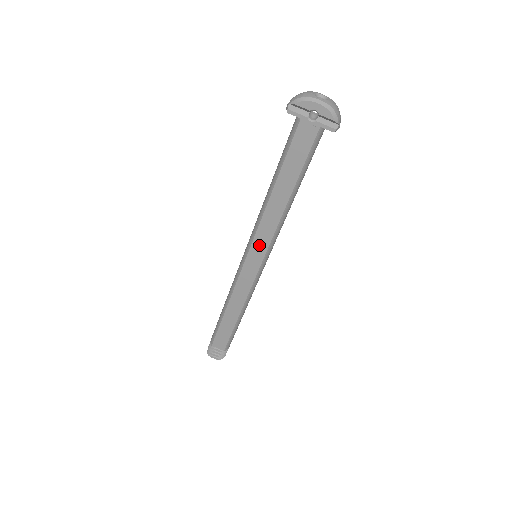
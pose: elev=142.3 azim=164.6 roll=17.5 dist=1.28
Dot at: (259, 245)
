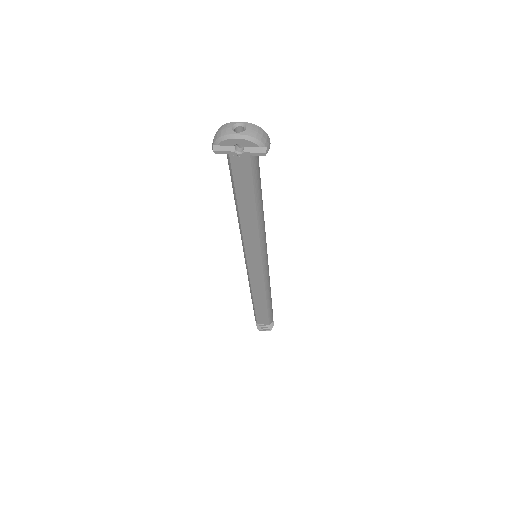
Dot at: (252, 251)
